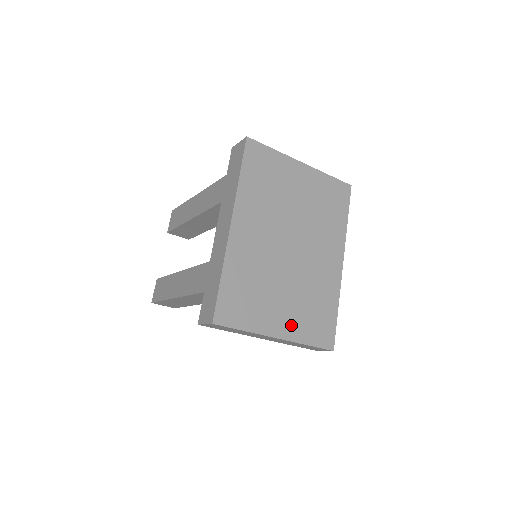
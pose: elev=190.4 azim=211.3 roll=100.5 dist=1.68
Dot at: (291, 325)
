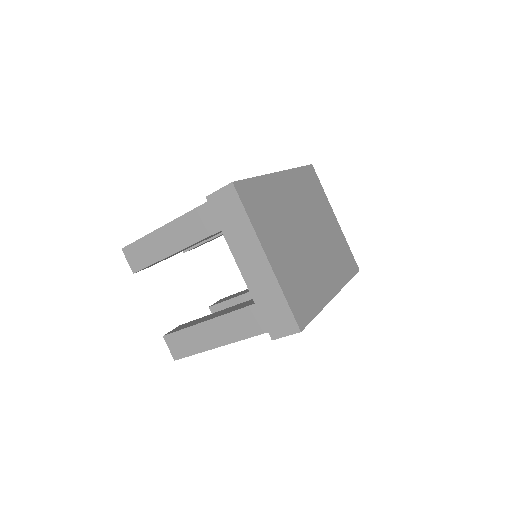
Dot at: (281, 267)
